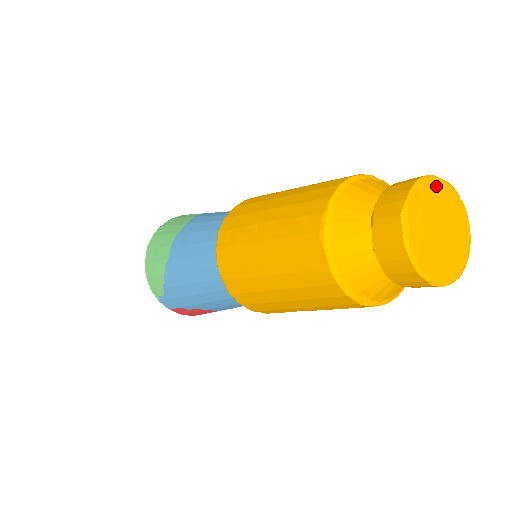
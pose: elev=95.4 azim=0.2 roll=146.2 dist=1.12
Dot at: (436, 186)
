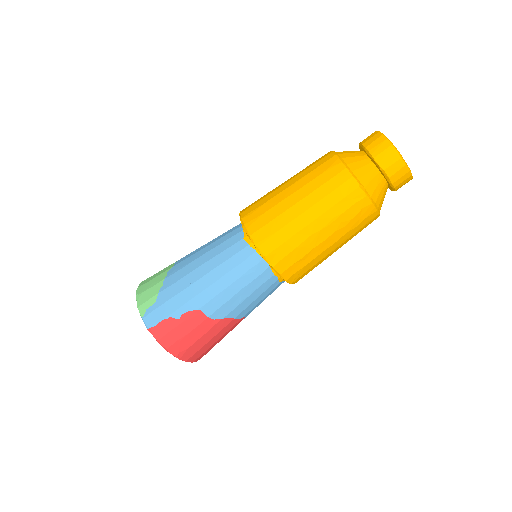
Dot at: occluded
